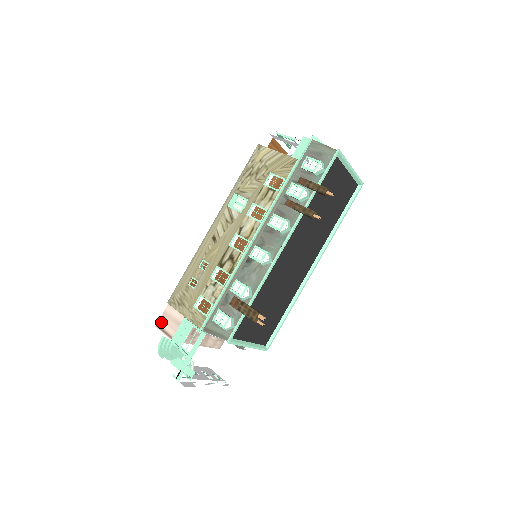
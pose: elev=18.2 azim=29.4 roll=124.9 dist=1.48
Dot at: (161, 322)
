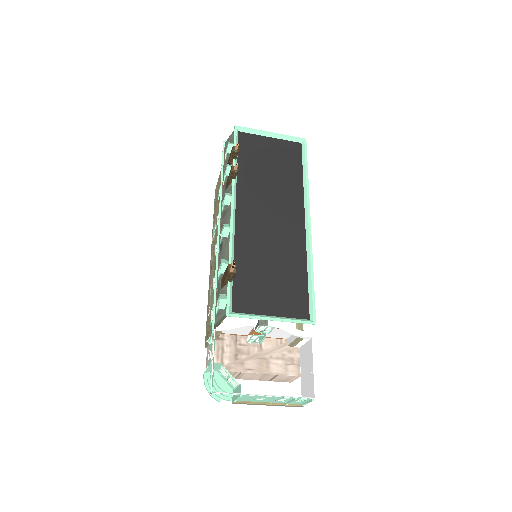
Dot at: occluded
